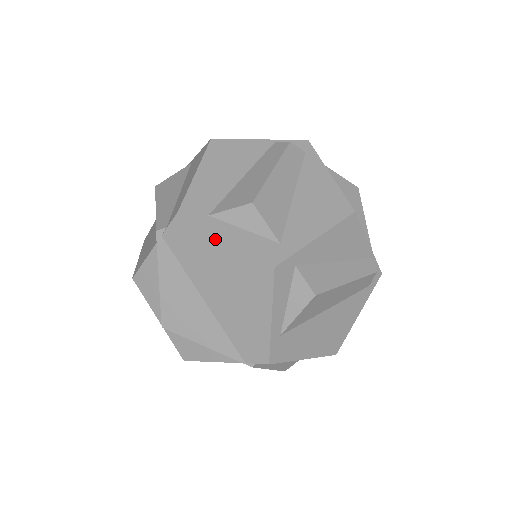
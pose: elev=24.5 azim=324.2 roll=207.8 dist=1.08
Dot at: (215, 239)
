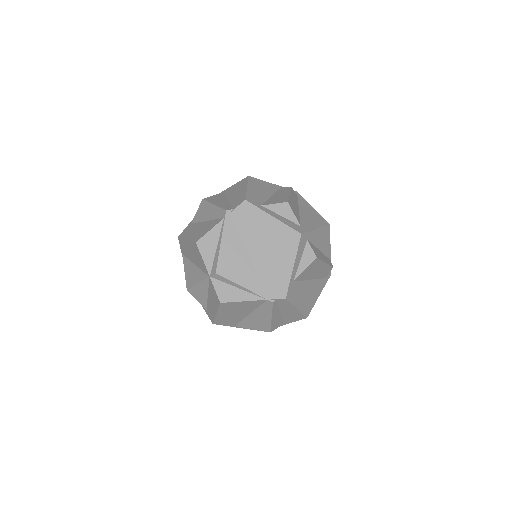
Dot at: (267, 217)
